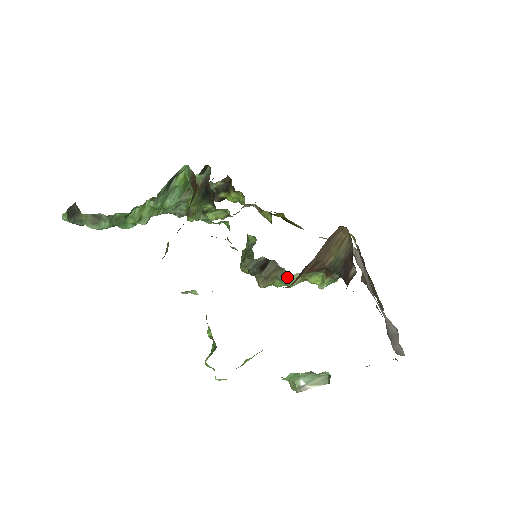
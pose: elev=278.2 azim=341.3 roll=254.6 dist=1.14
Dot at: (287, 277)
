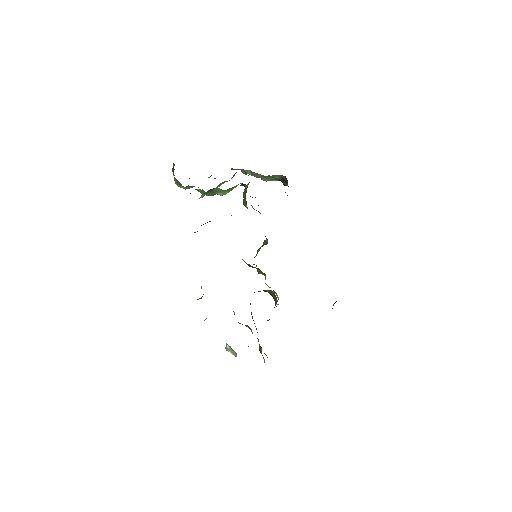
Dot at: occluded
